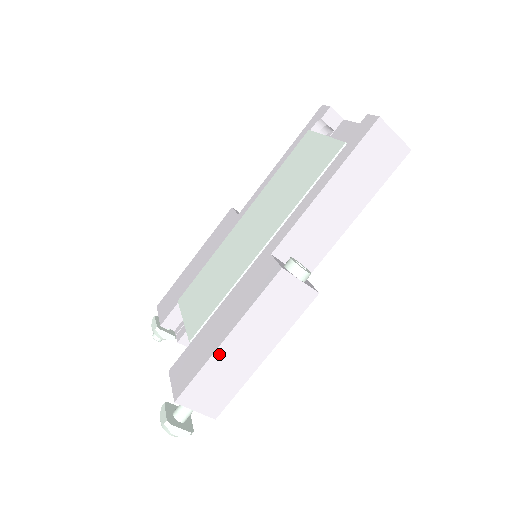
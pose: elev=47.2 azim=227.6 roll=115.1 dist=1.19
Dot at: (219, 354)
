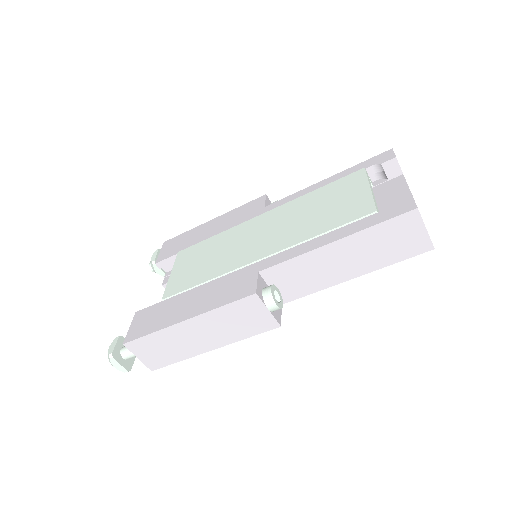
Dot at: (174, 329)
